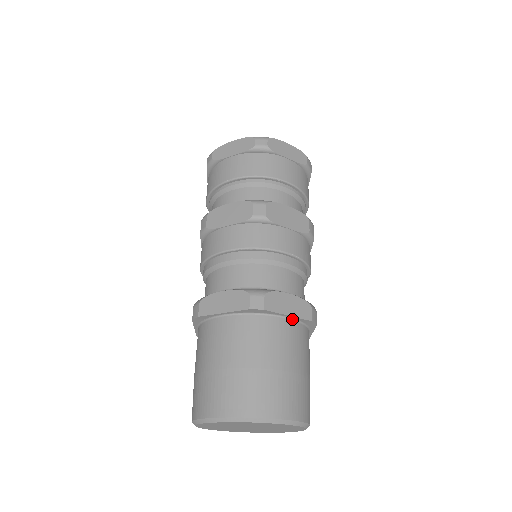
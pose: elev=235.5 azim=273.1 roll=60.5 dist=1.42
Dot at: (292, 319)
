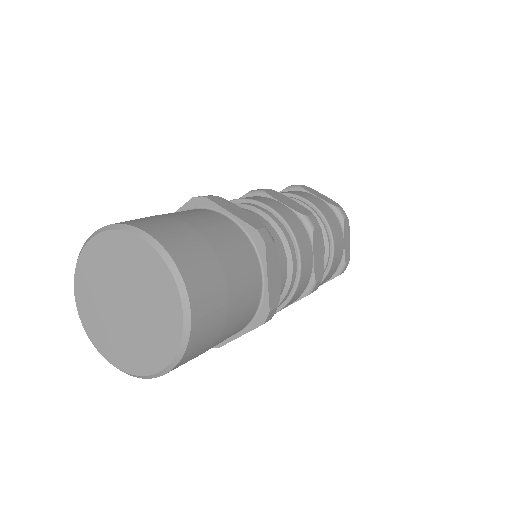
Dot at: (263, 287)
